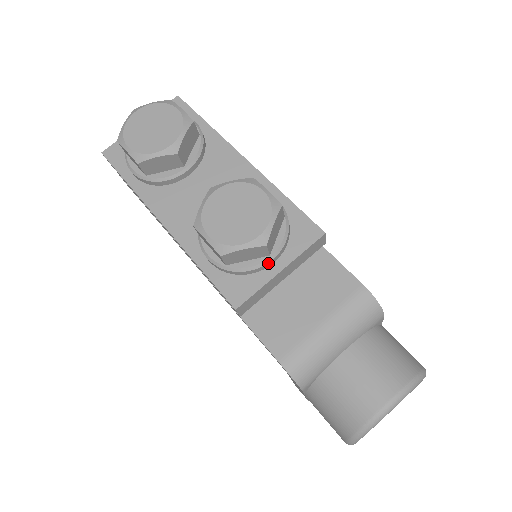
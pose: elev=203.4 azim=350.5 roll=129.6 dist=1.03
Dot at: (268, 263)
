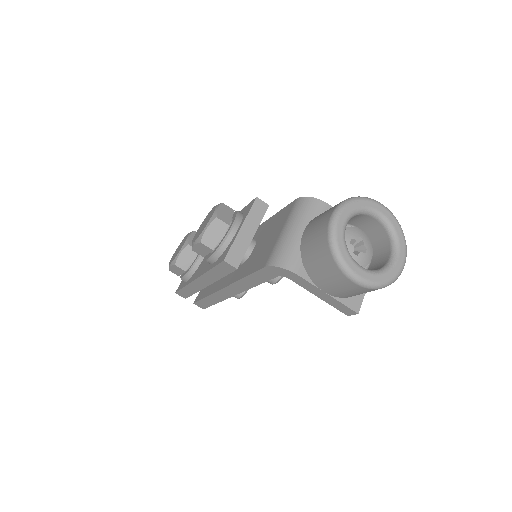
Dot at: (232, 230)
